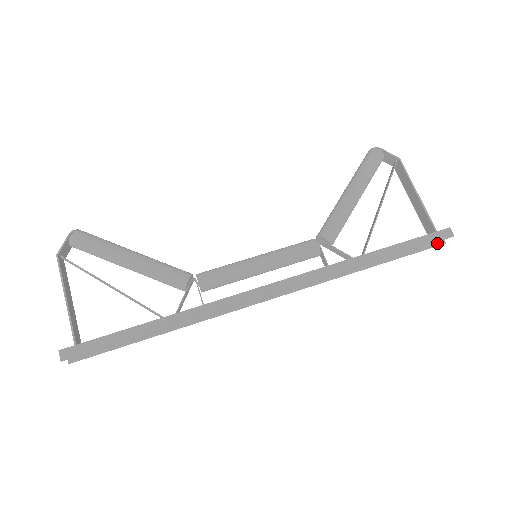
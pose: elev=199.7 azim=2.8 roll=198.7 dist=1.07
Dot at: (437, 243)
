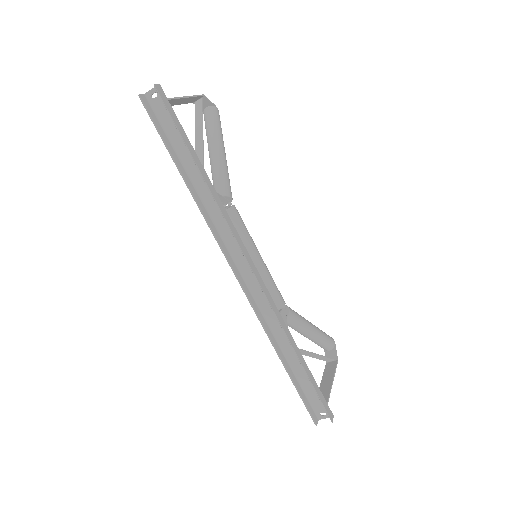
Dot at: (314, 417)
